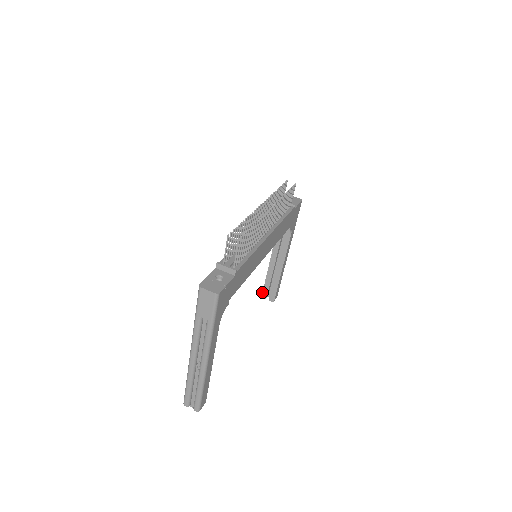
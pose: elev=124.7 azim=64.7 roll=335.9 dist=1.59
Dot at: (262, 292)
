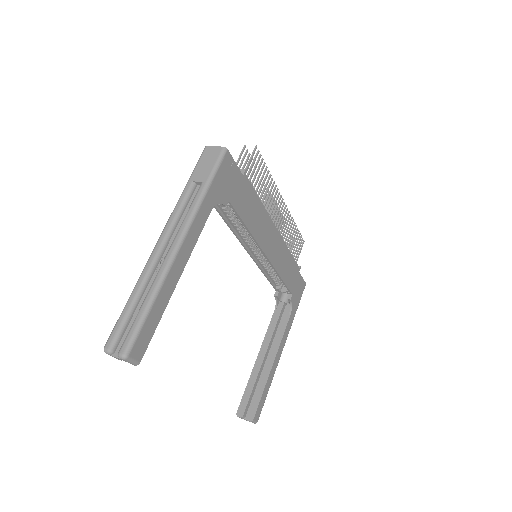
Dot at: occluded
